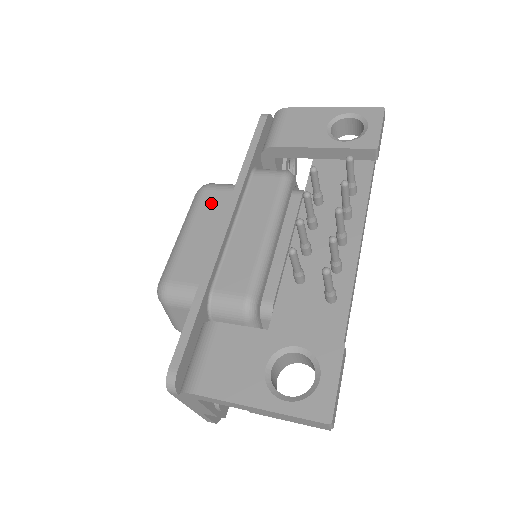
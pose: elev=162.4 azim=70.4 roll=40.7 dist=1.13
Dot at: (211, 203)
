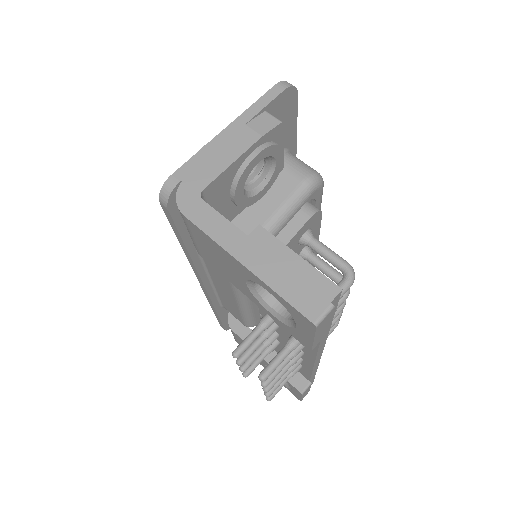
Dot at: occluded
